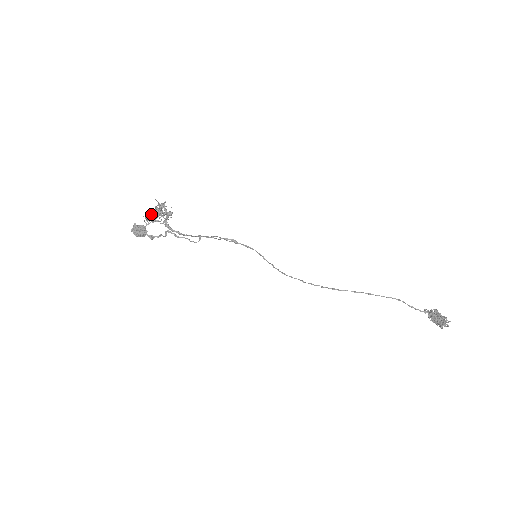
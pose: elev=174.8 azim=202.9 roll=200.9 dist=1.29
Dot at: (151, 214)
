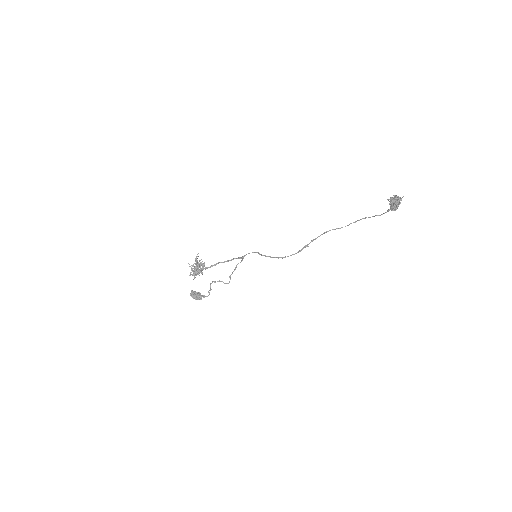
Dot at: occluded
